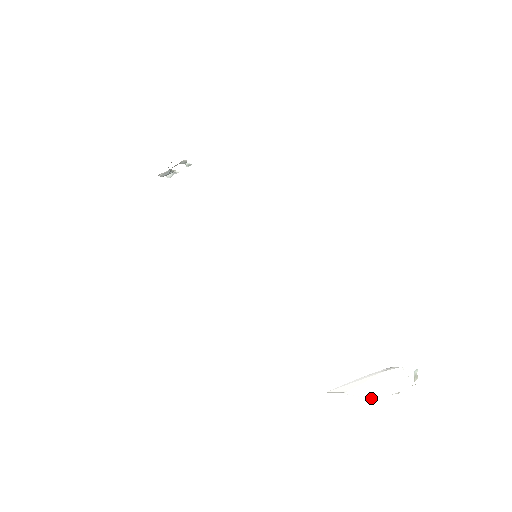
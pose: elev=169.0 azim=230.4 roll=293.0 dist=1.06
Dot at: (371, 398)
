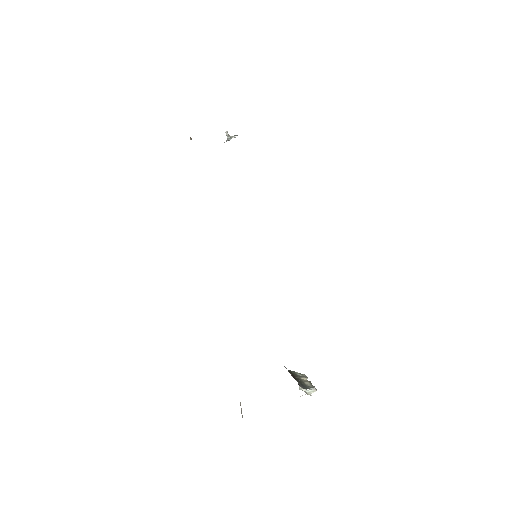
Dot at: occluded
